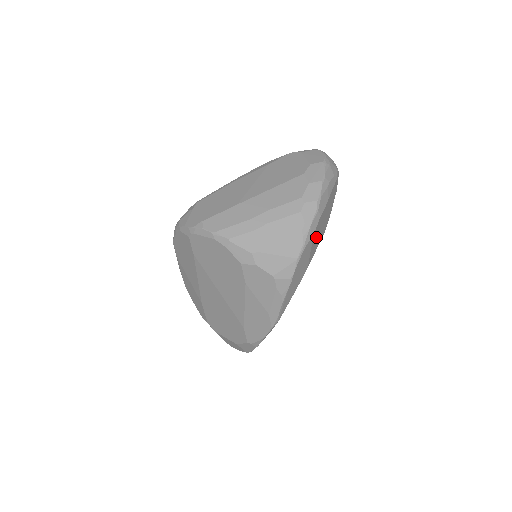
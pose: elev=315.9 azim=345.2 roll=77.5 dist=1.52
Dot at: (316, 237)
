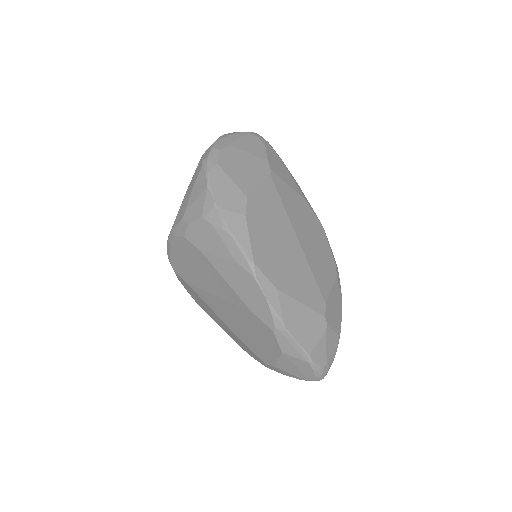
Dot at: (236, 170)
